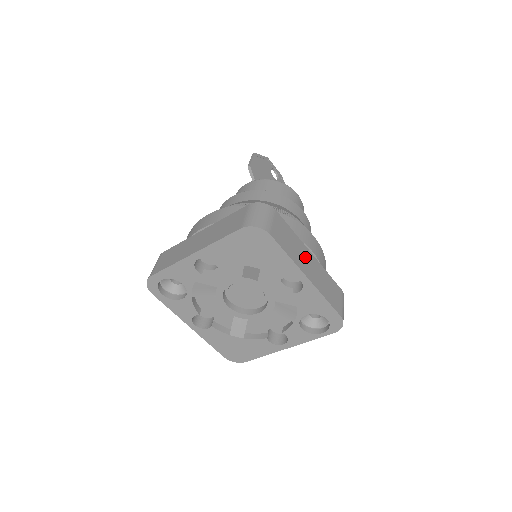
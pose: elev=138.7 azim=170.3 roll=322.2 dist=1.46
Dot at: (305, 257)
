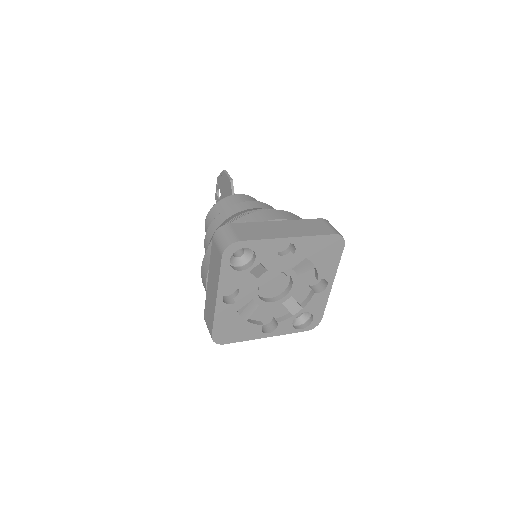
Dot at: occluded
